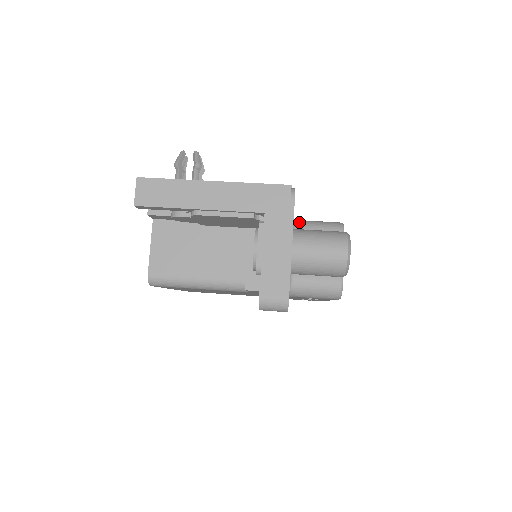
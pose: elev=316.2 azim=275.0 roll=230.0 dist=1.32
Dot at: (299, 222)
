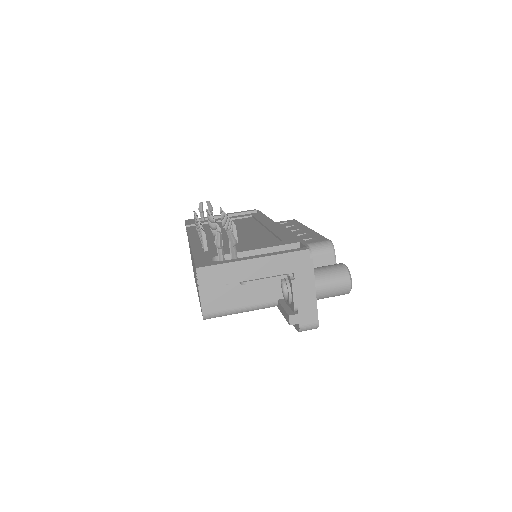
Dot at: occluded
